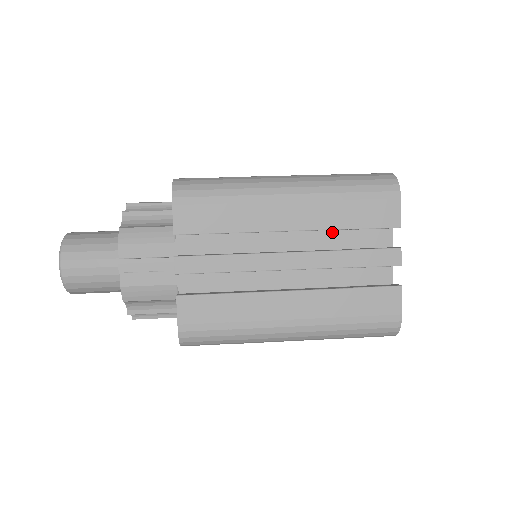
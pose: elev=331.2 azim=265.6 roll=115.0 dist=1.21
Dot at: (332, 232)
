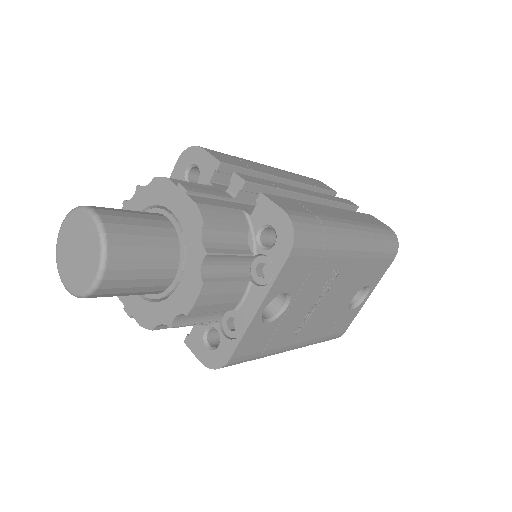
Dot at: occluded
